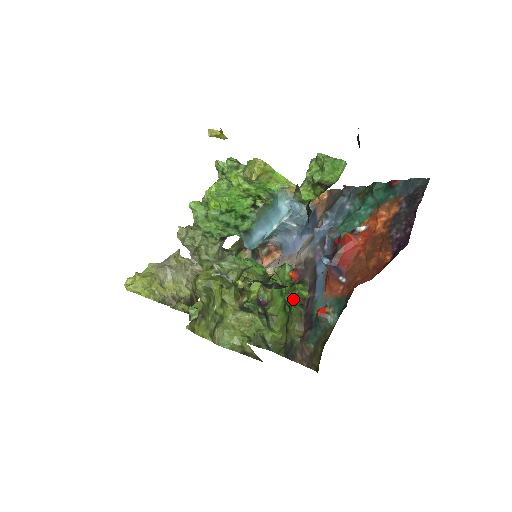
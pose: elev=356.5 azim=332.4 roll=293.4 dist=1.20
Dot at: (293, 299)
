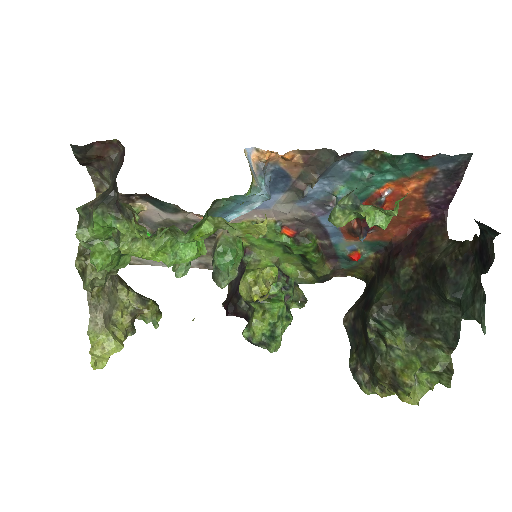
Dot at: (311, 254)
